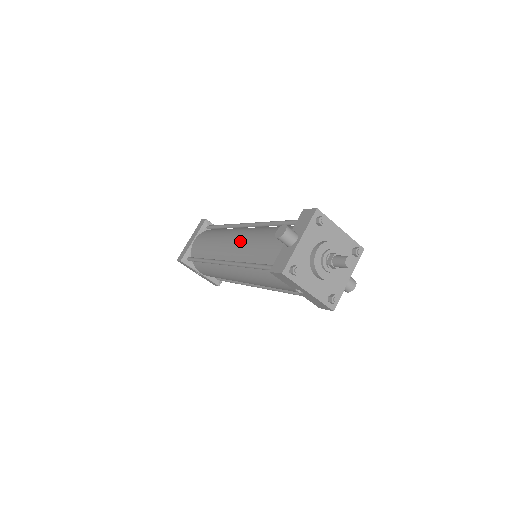
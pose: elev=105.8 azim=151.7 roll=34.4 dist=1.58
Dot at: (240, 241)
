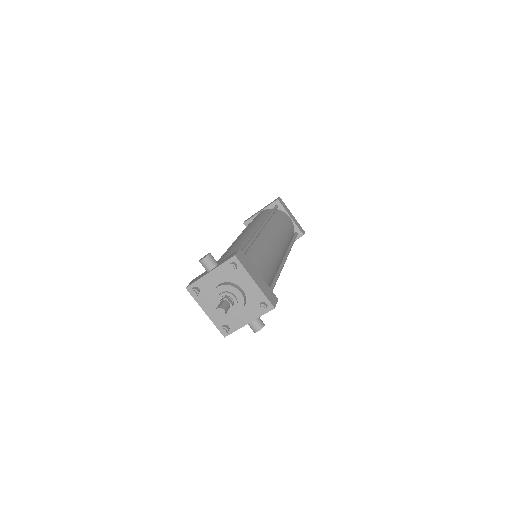
Dot at: (237, 239)
